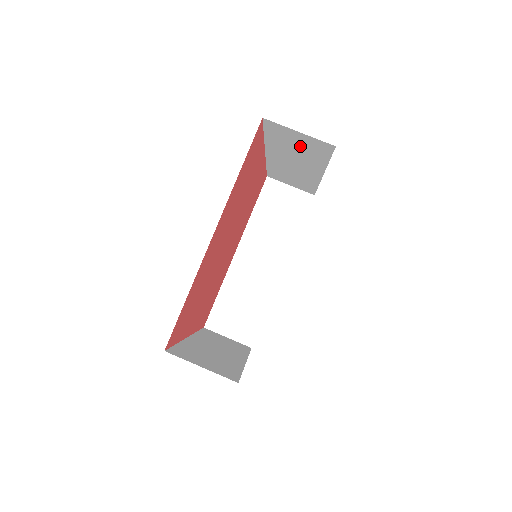
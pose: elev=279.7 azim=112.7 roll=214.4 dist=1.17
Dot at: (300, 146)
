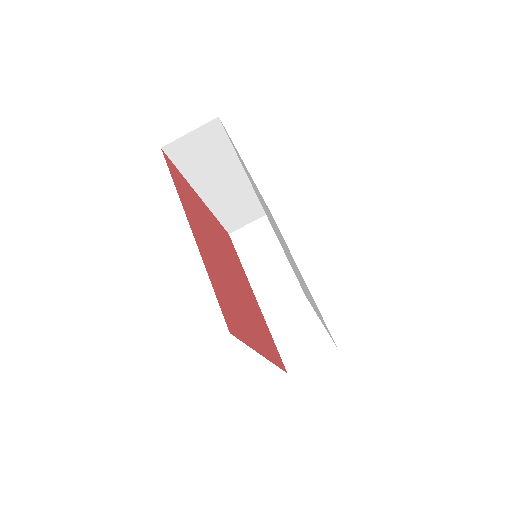
Dot at: (205, 152)
